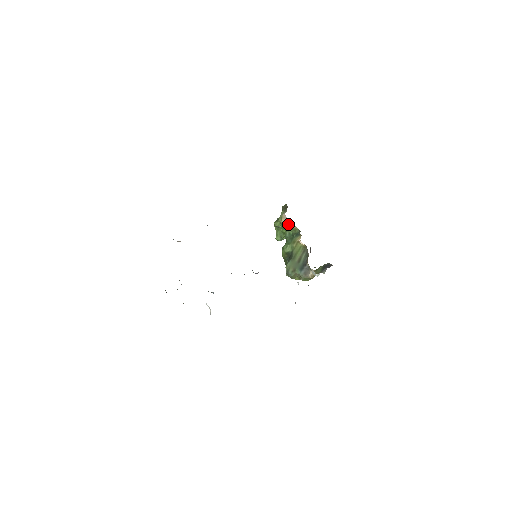
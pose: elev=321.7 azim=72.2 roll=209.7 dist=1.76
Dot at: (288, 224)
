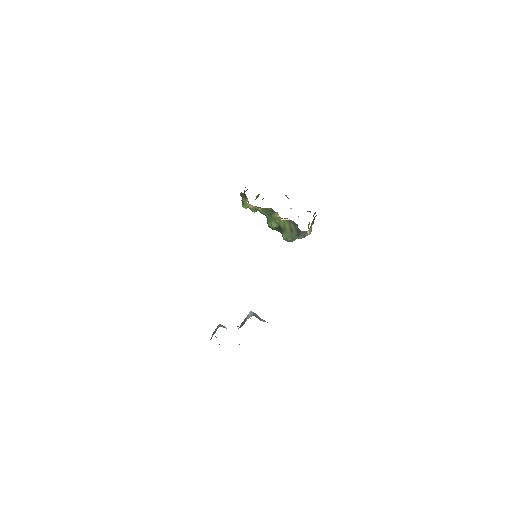
Dot at: (258, 209)
